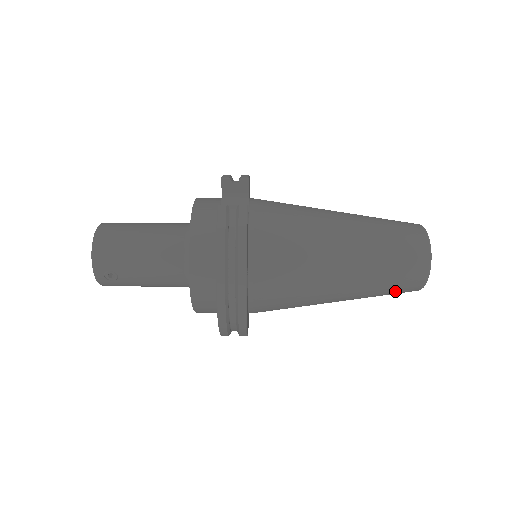
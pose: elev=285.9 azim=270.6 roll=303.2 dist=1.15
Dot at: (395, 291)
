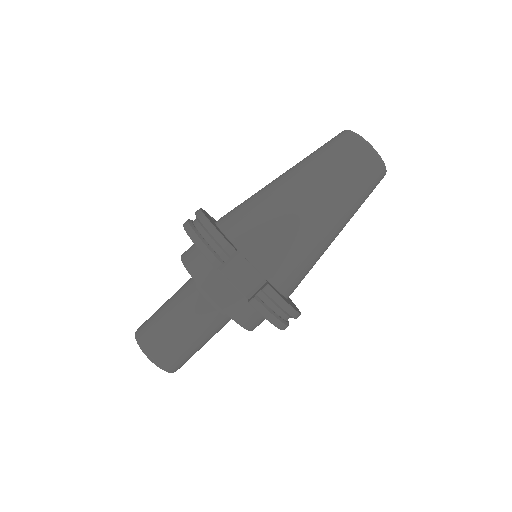
Dot at: occluded
